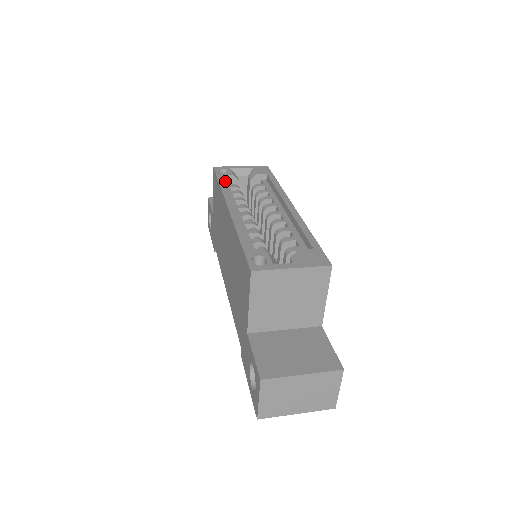
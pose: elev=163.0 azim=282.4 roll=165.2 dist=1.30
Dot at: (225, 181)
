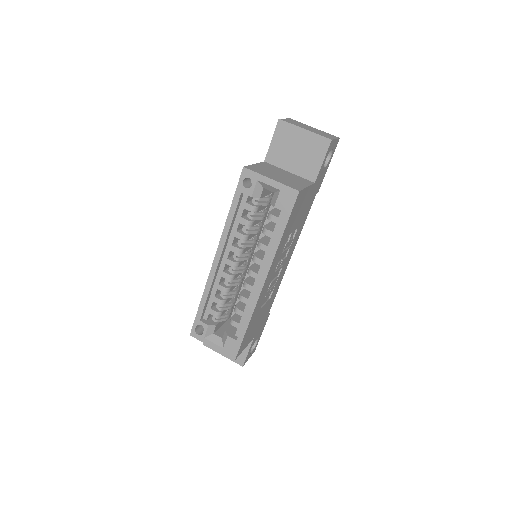
Dot at: occluded
